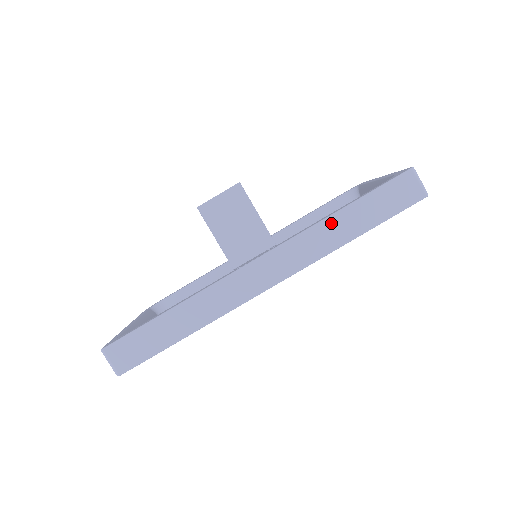
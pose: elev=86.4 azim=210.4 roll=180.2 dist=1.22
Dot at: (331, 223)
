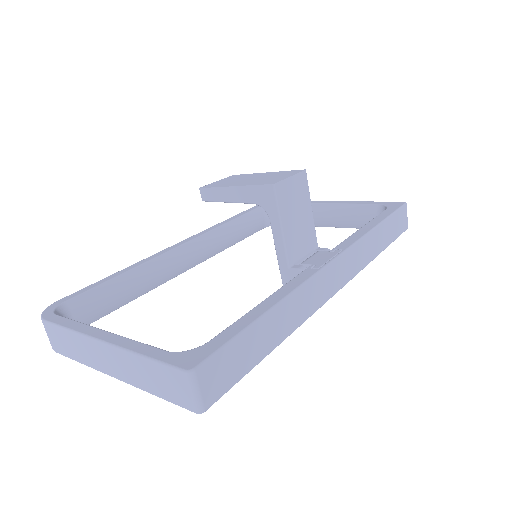
Dot at: (374, 235)
